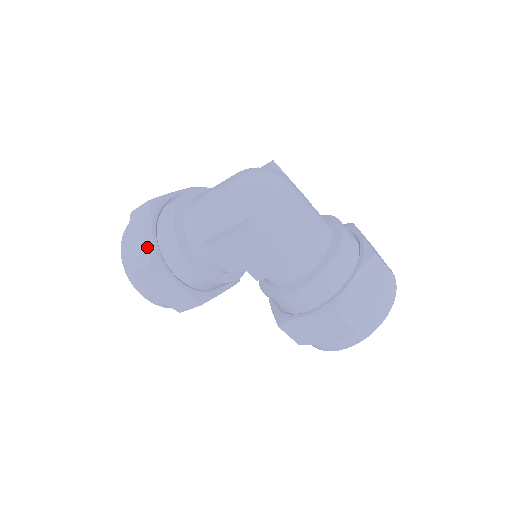
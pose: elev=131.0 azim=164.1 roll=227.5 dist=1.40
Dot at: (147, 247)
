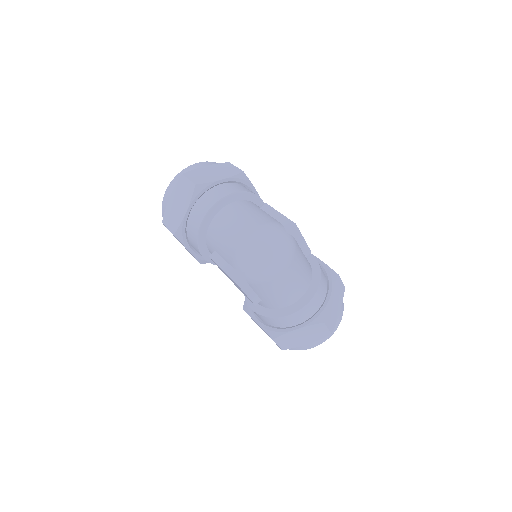
Dot at: (178, 220)
